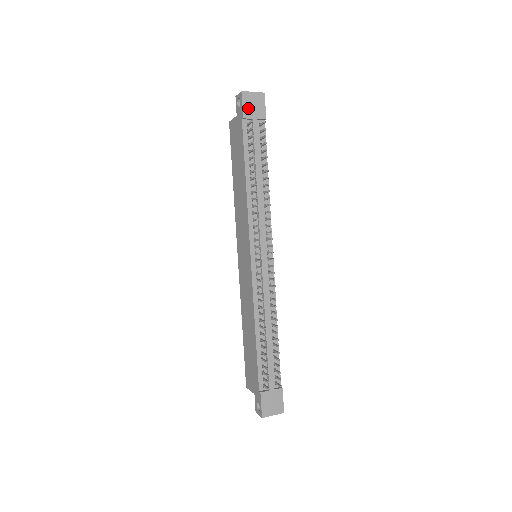
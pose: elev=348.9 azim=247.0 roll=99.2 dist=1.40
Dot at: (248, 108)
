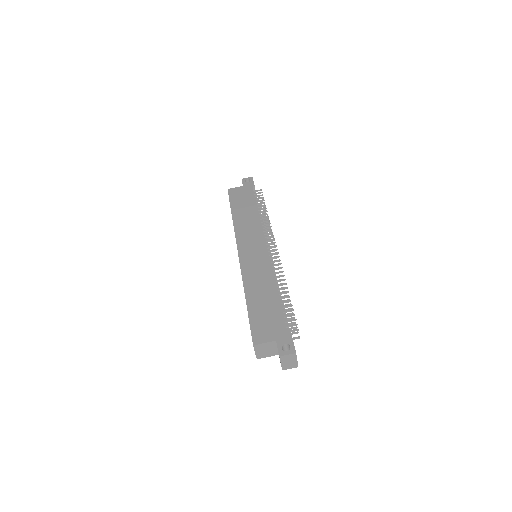
Dot at: occluded
